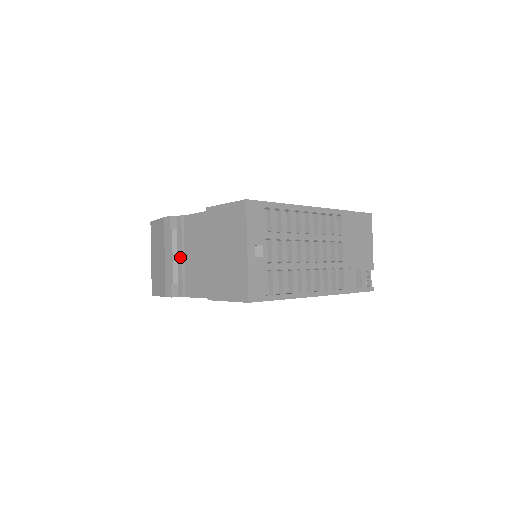
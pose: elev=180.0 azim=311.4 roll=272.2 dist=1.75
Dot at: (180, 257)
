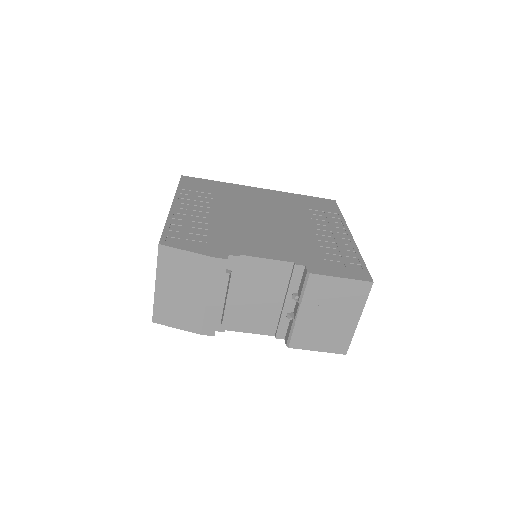
Dot at: (228, 297)
